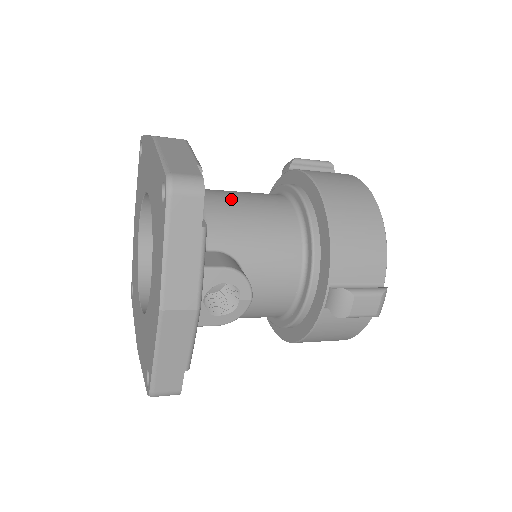
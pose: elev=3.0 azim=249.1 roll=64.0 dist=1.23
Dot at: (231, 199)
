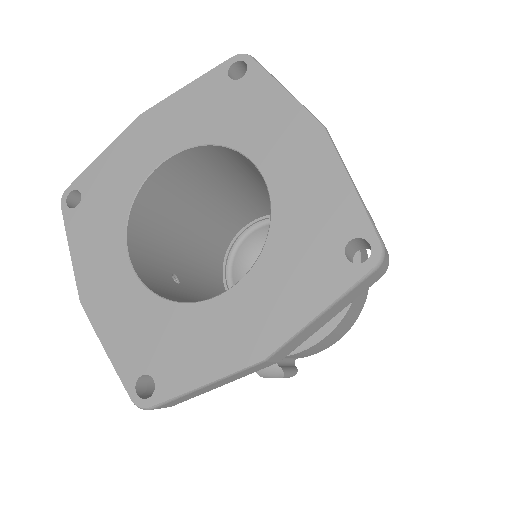
Dot at: occluded
